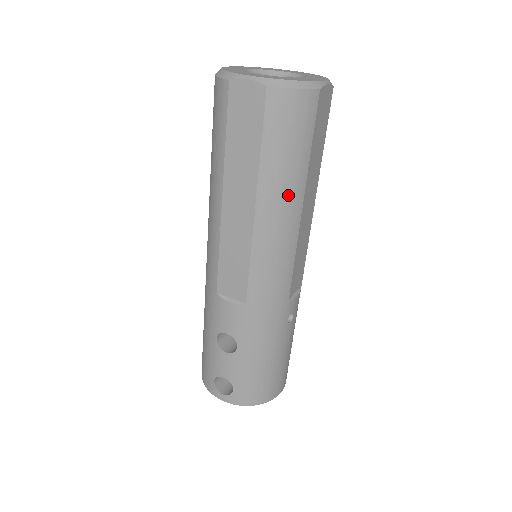
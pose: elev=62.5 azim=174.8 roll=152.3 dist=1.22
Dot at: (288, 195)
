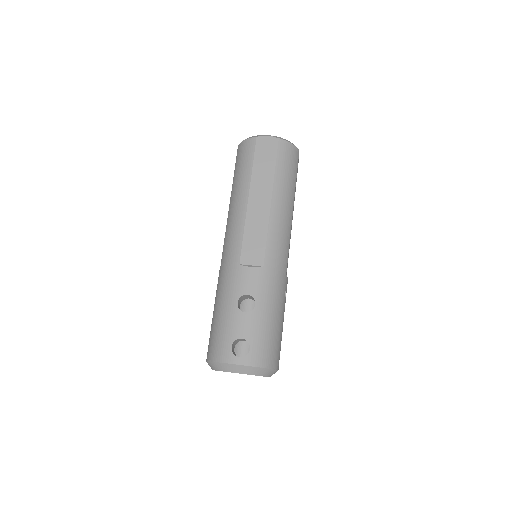
Dot at: (288, 197)
